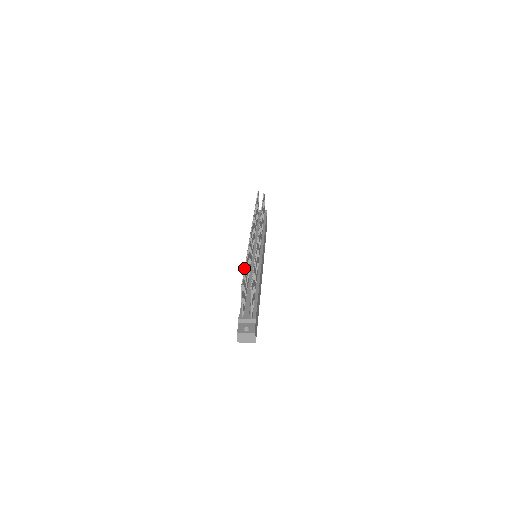
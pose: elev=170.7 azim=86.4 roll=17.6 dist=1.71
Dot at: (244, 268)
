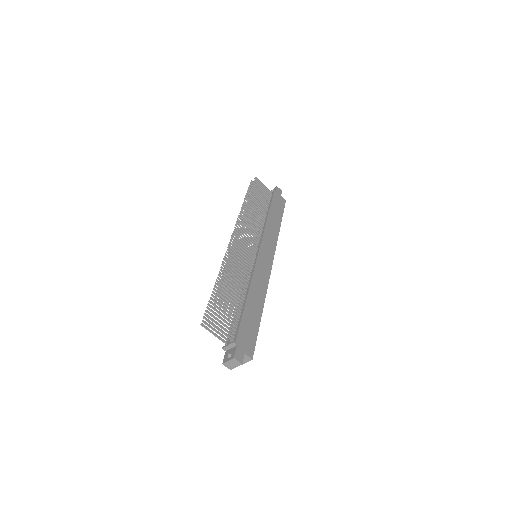
Dot at: occluded
